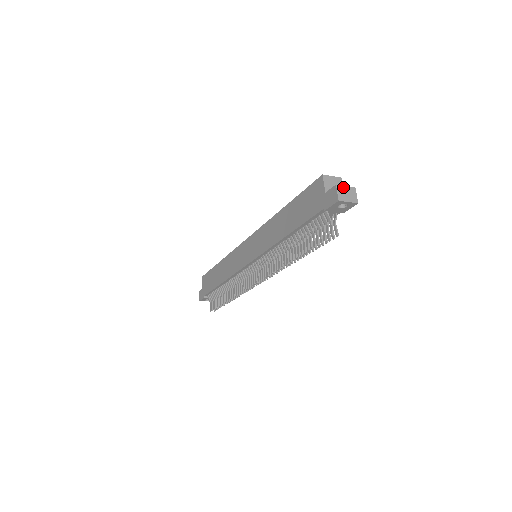
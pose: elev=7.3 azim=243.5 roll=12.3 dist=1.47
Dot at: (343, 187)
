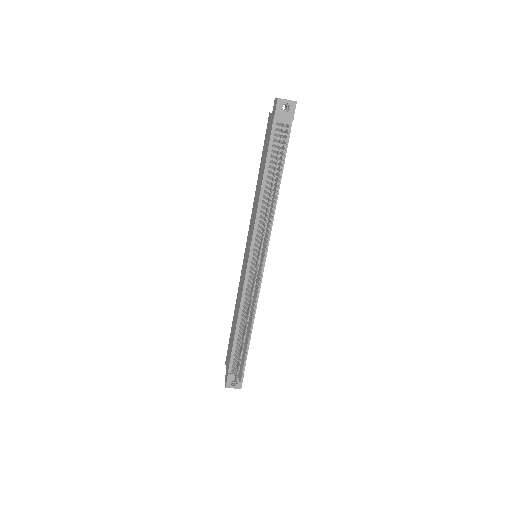
Dot at: occluded
